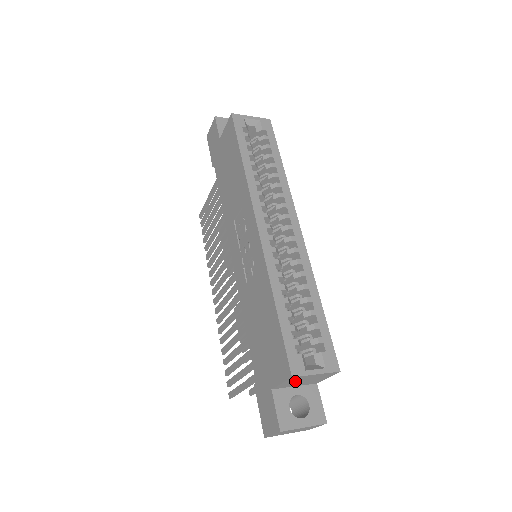
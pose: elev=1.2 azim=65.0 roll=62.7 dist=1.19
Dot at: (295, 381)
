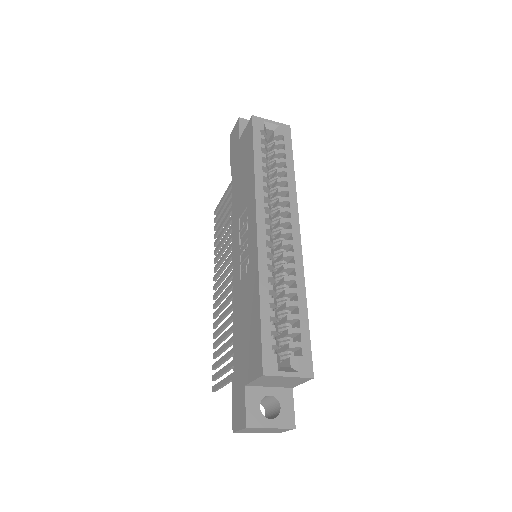
Dot at: (268, 380)
